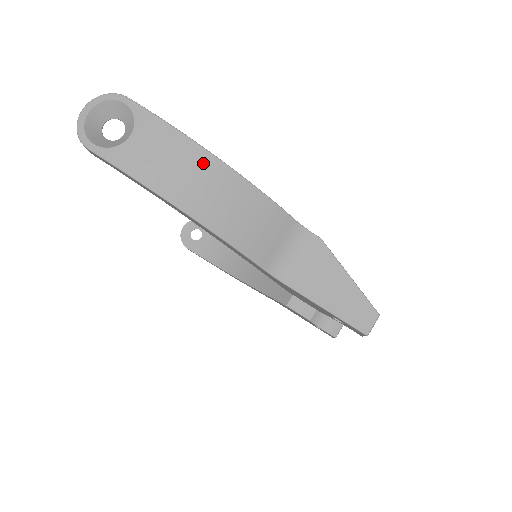
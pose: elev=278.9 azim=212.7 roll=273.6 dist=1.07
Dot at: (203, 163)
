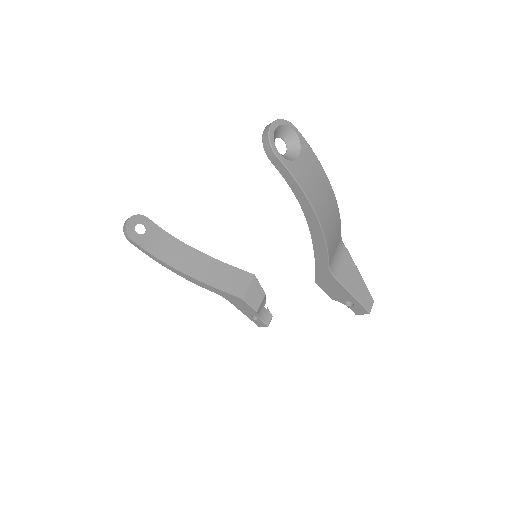
Dot at: (327, 187)
